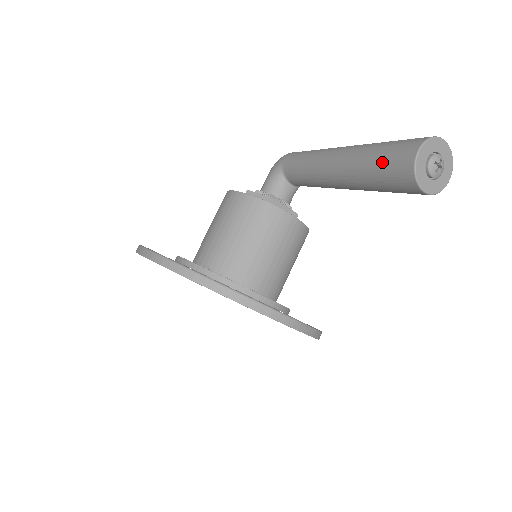
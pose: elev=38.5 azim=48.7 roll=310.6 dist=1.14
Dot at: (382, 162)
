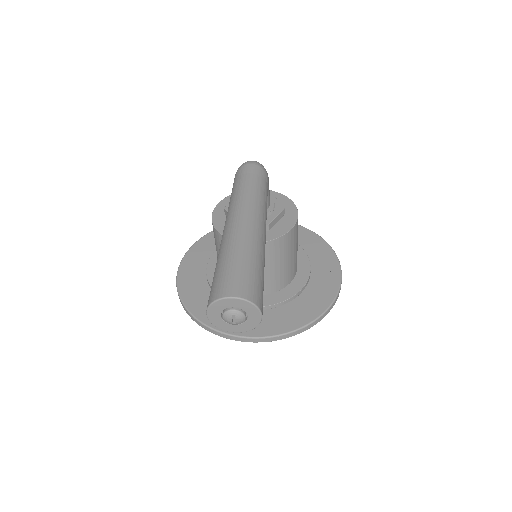
Dot at: occluded
